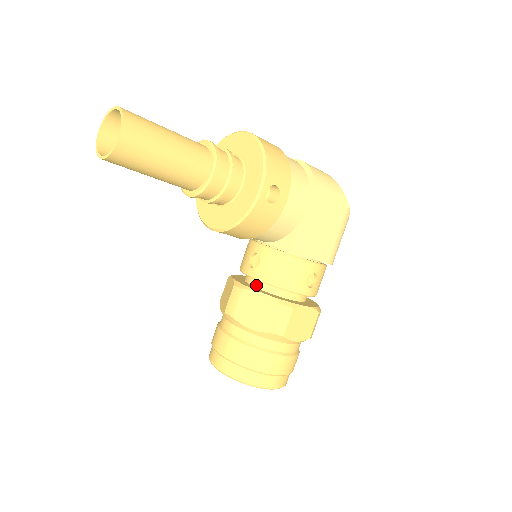
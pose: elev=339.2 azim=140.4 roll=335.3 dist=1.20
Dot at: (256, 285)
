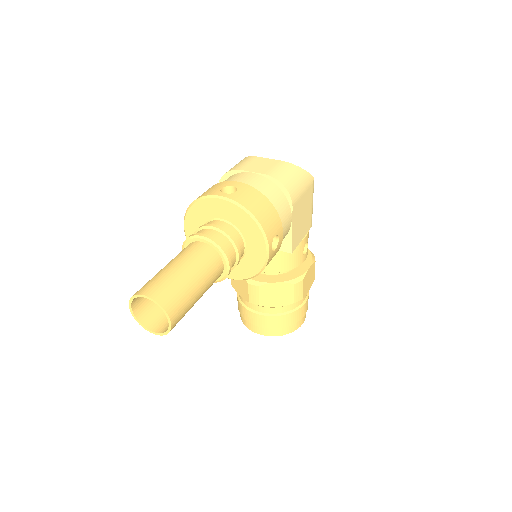
Dot at: (264, 273)
